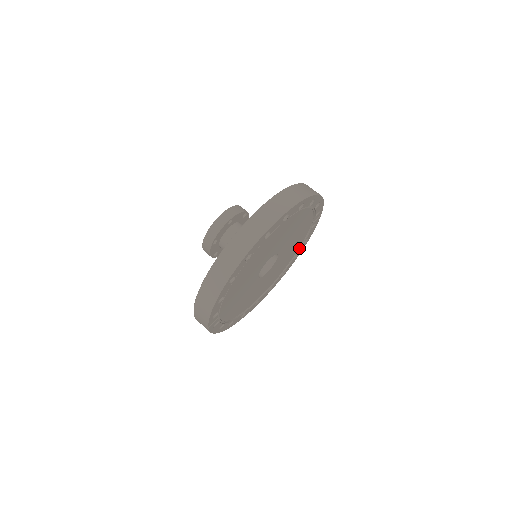
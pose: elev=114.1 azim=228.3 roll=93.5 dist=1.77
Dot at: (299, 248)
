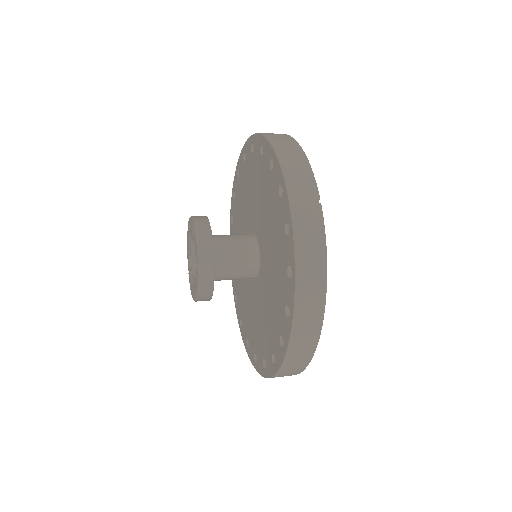
Dot at: occluded
